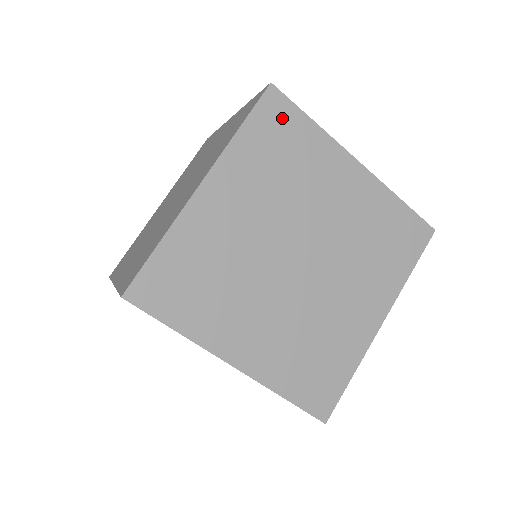
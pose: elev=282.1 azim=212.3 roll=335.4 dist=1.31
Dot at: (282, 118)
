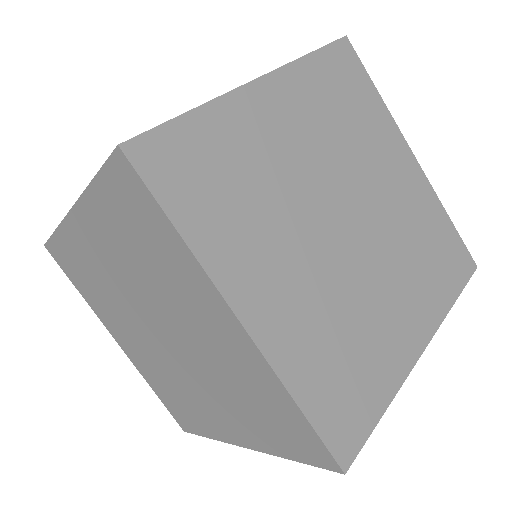
Dot at: (351, 71)
